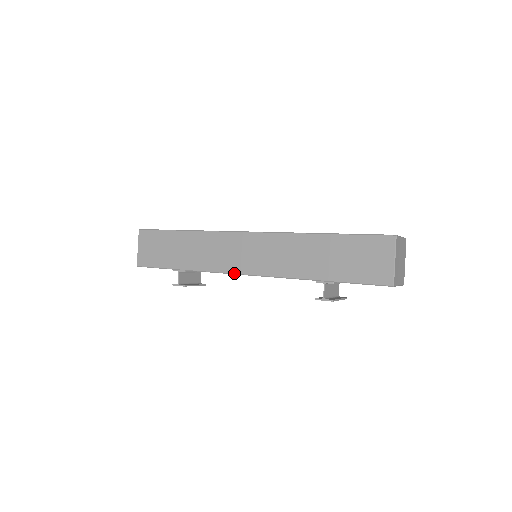
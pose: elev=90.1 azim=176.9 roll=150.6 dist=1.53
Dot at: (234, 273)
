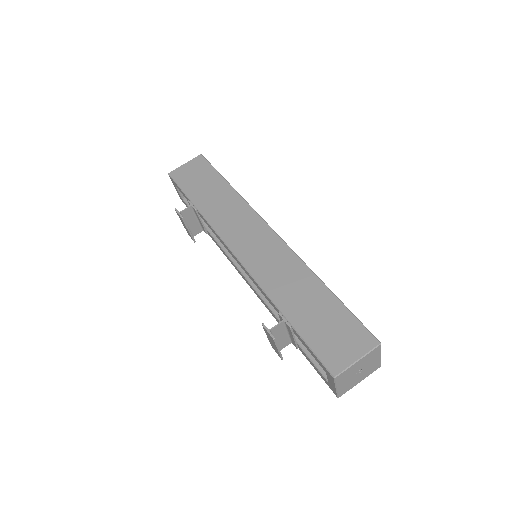
Dot at: (228, 245)
